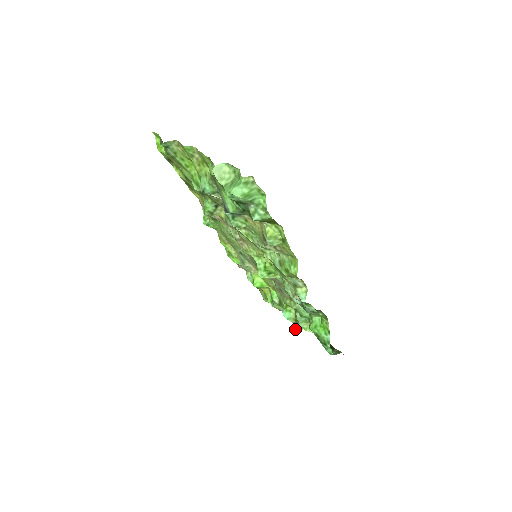
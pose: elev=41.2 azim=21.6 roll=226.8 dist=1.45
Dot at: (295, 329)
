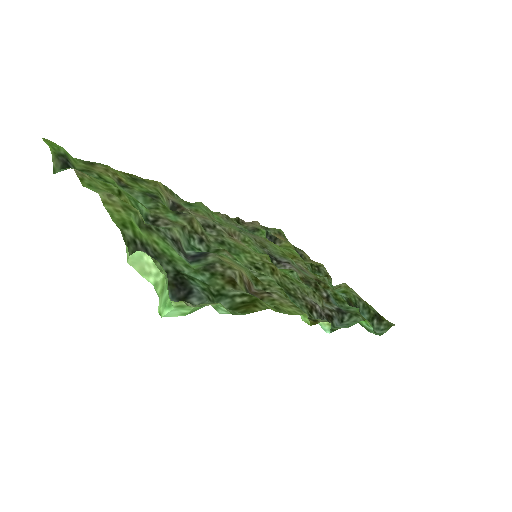
Dot at: occluded
